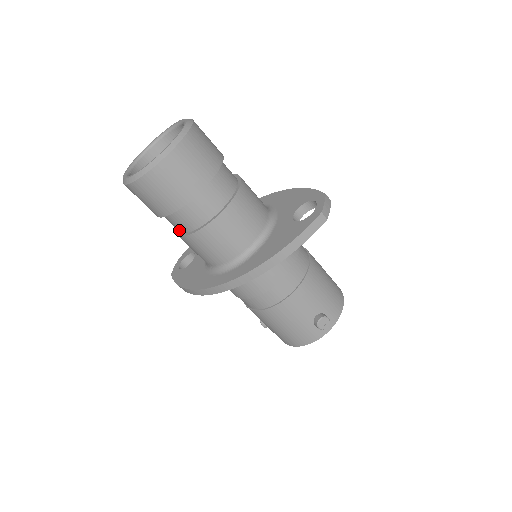
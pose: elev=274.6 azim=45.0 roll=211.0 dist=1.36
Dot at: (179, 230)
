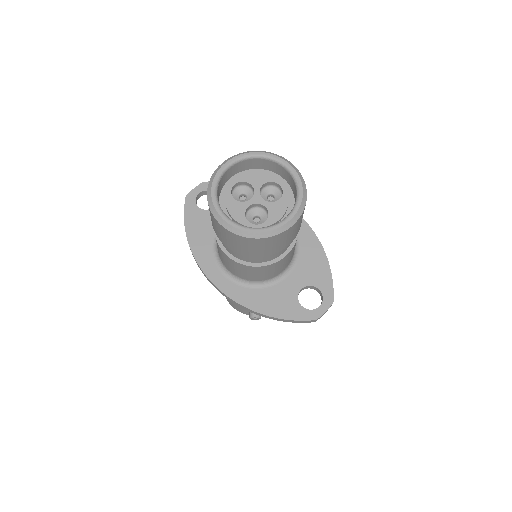
Dot at: occluded
